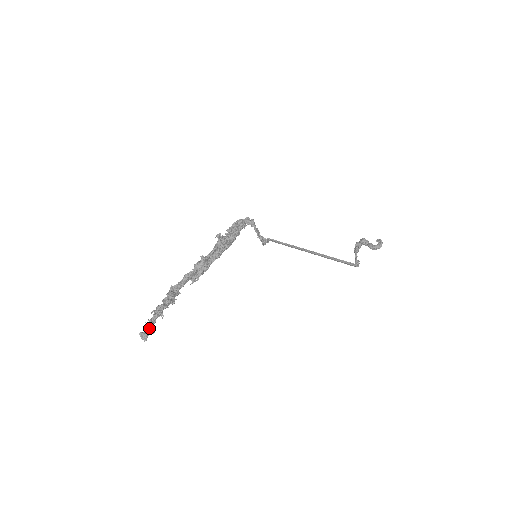
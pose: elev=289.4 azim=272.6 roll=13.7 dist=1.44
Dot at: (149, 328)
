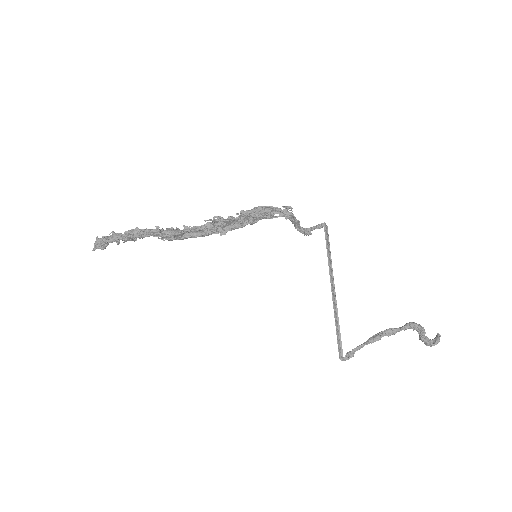
Dot at: (100, 244)
